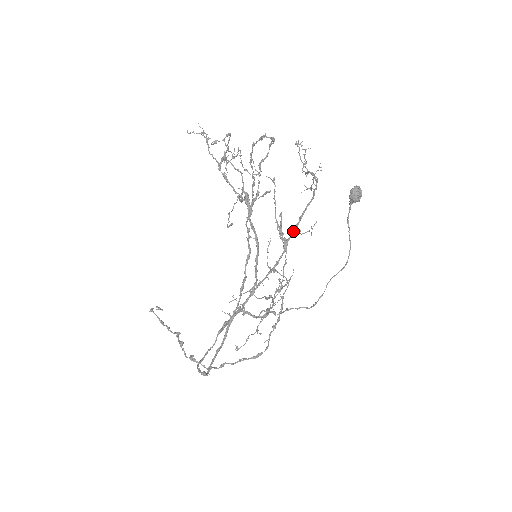
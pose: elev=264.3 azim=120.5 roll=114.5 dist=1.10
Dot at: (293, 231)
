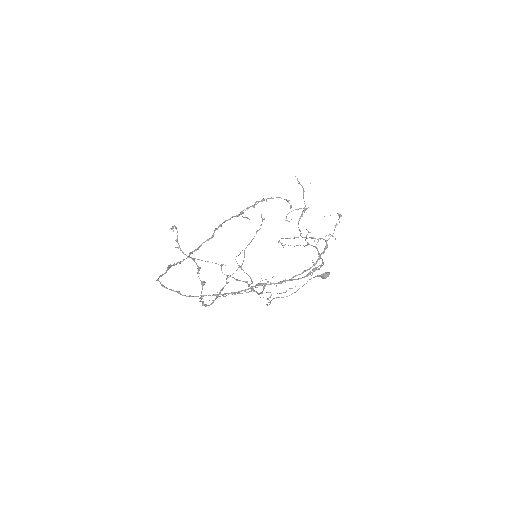
Dot at: occluded
